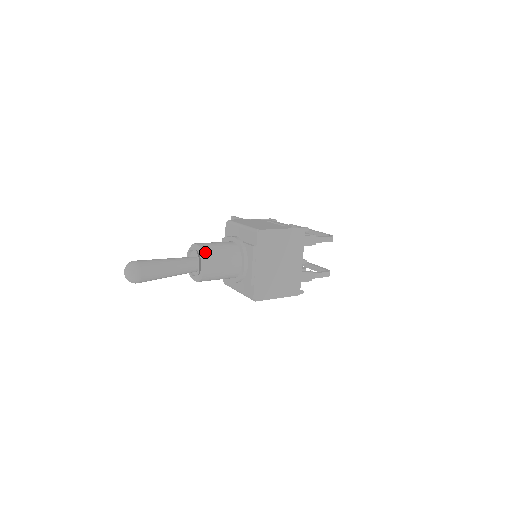
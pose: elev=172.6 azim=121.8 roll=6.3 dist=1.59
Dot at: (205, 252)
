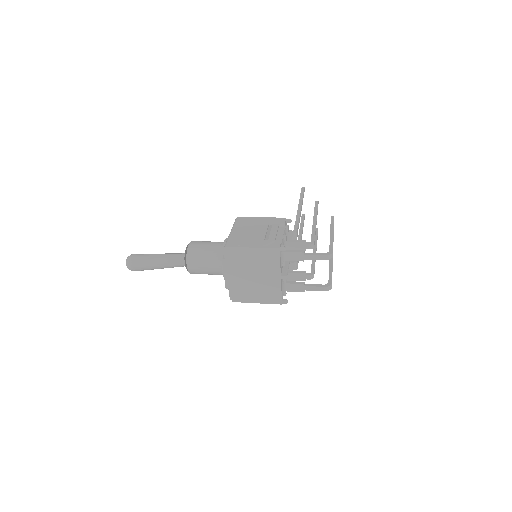
Dot at: (189, 254)
